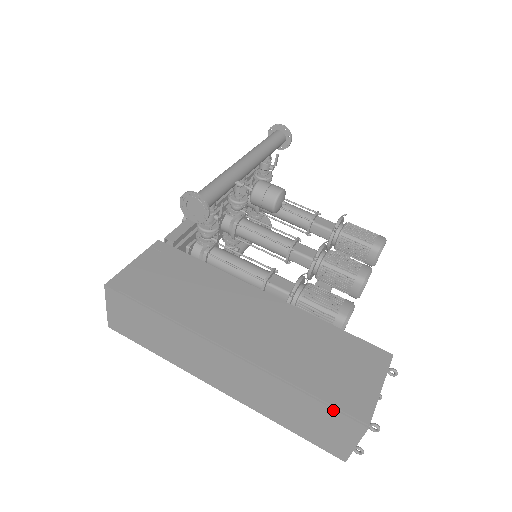
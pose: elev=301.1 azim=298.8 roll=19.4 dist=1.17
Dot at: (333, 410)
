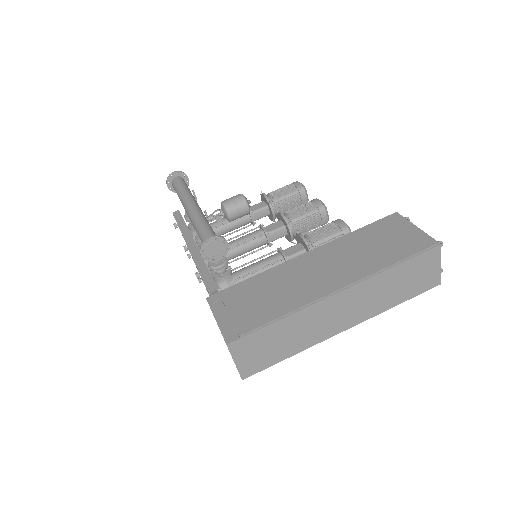
Dot at: (418, 256)
